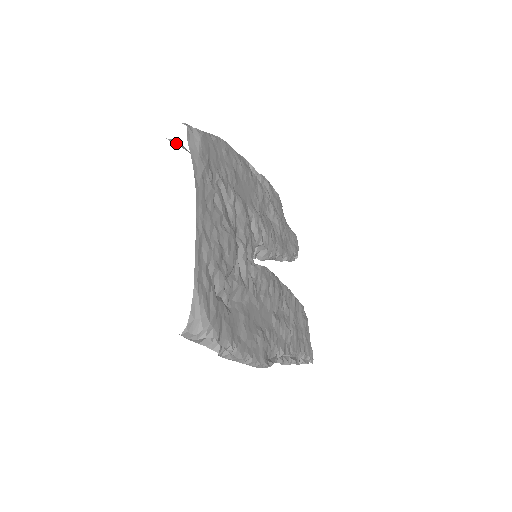
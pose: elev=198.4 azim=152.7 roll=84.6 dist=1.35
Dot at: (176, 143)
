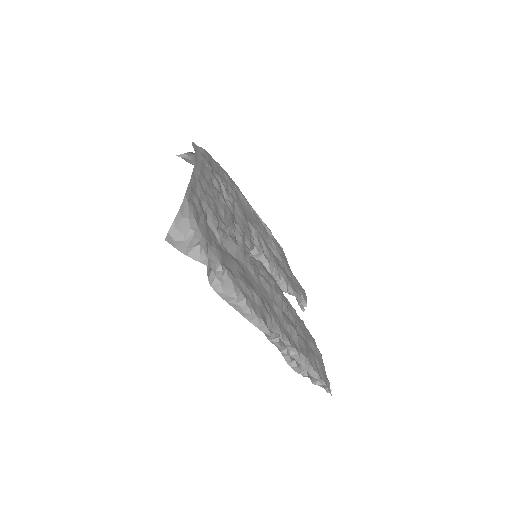
Dot at: (184, 156)
